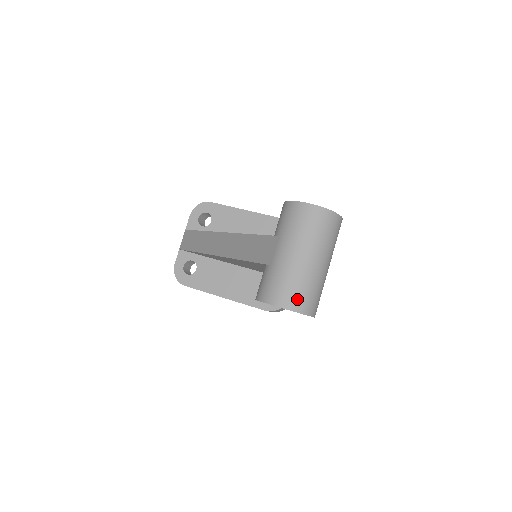
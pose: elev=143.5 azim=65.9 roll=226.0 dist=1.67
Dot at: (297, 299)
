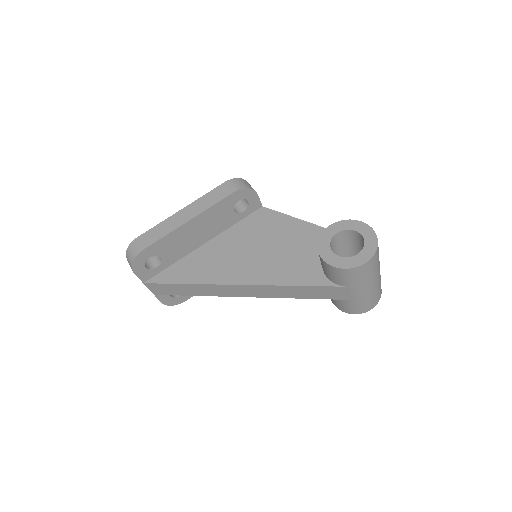
Dot at: (379, 295)
